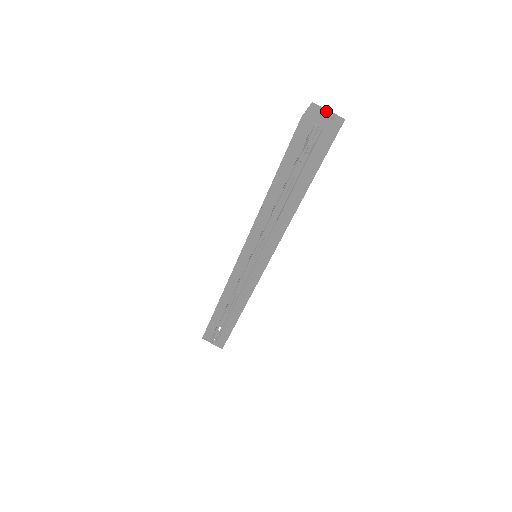
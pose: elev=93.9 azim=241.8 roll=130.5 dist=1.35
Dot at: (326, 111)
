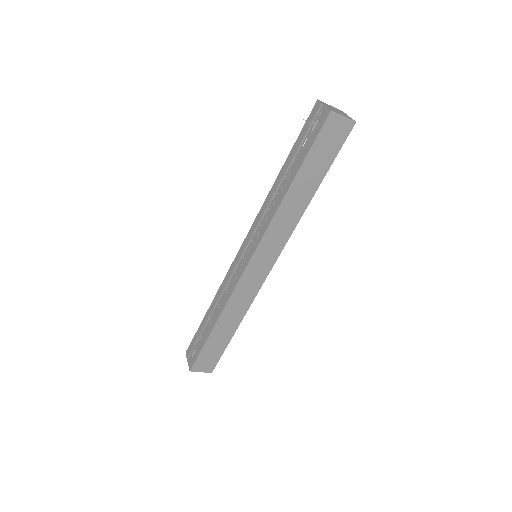
Dot at: (346, 114)
